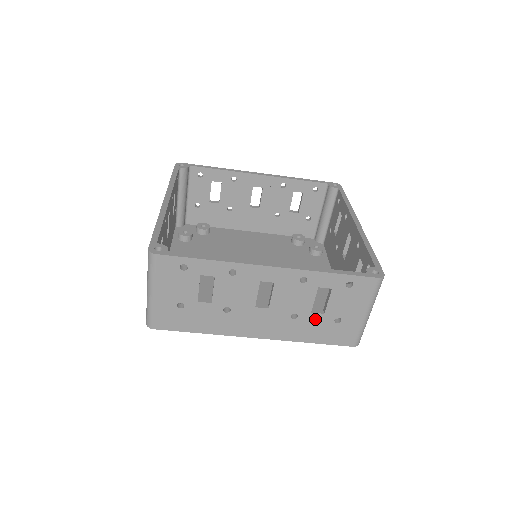
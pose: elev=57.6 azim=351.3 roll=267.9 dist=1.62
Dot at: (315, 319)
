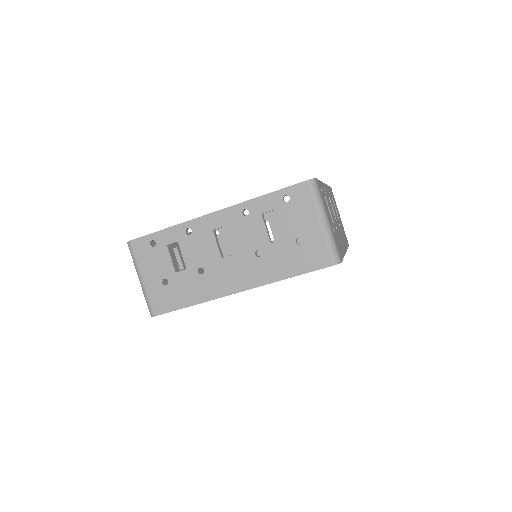
Dot at: (278, 249)
